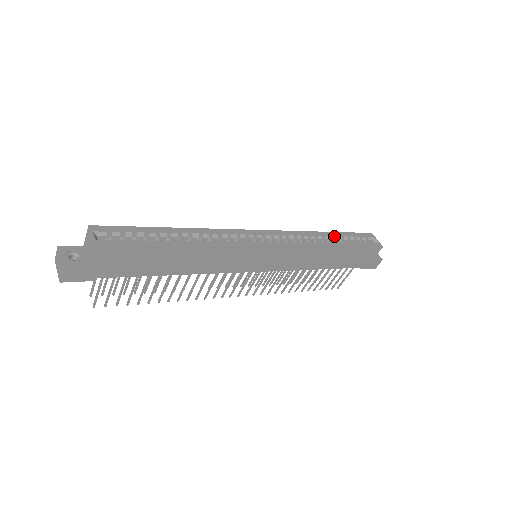
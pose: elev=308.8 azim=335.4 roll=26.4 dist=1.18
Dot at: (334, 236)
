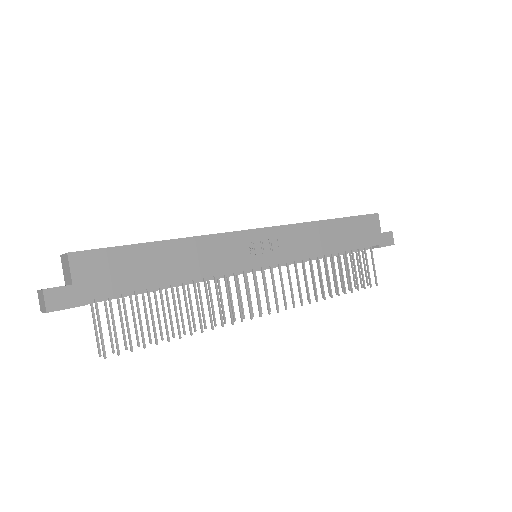
Dot at: occluded
